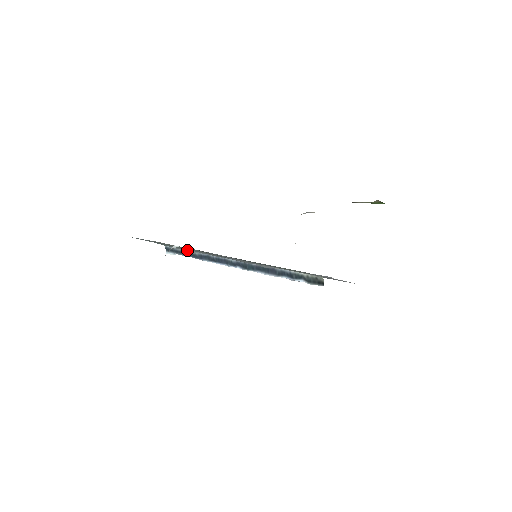
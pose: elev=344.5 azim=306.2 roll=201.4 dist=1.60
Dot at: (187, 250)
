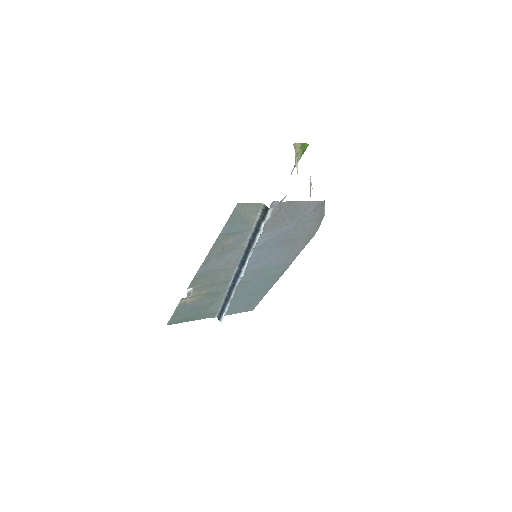
Dot at: (222, 301)
